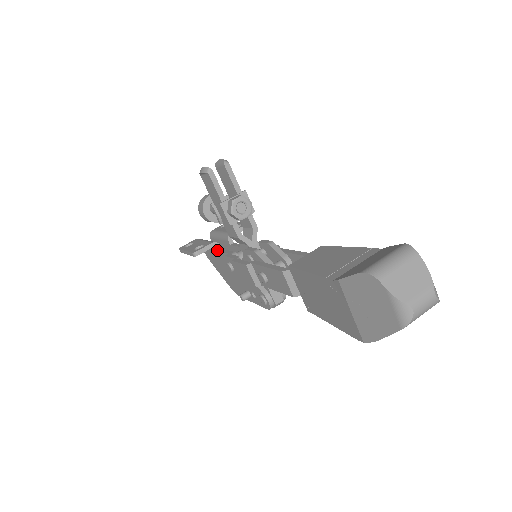
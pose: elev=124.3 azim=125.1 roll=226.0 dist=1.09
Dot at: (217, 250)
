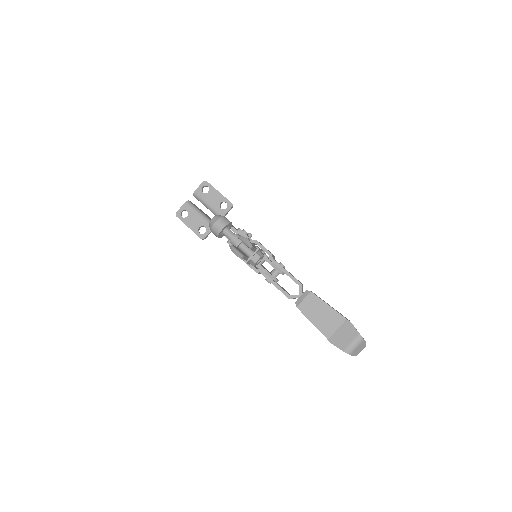
Dot at: occluded
